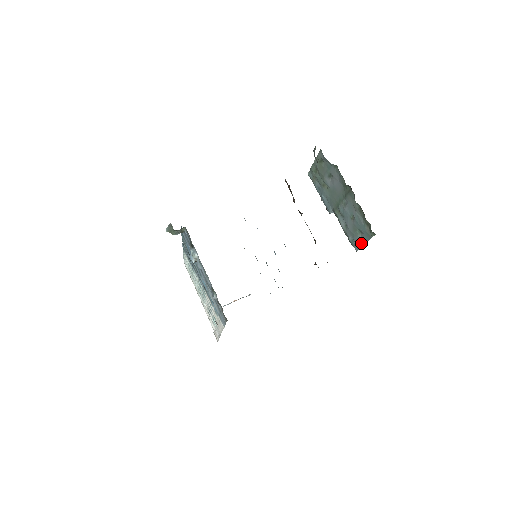
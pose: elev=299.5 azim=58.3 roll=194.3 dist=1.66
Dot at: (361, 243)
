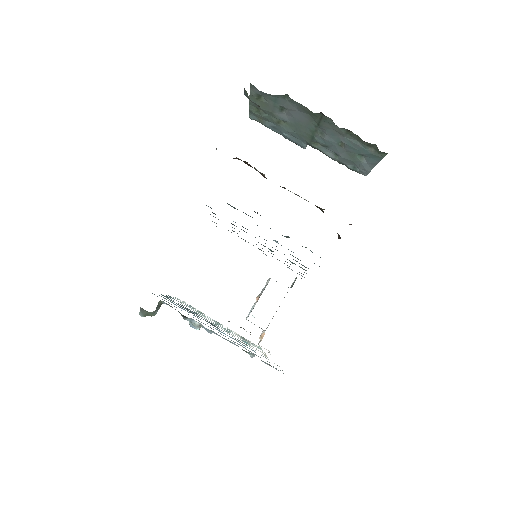
Dot at: (369, 167)
